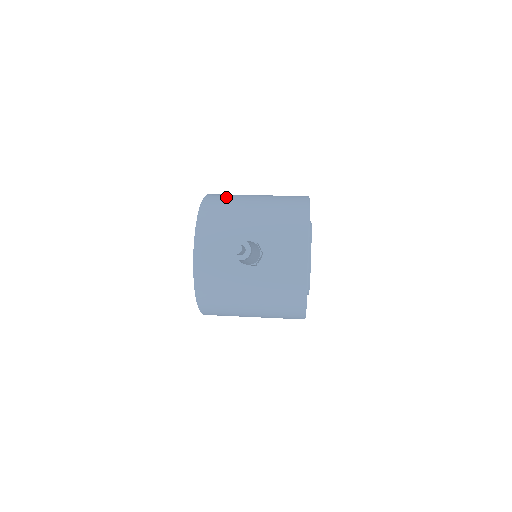
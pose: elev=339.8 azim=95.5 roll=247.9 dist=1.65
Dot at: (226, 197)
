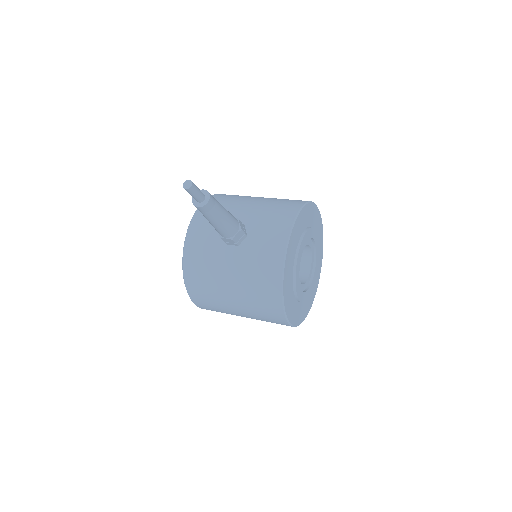
Dot at: (236, 195)
